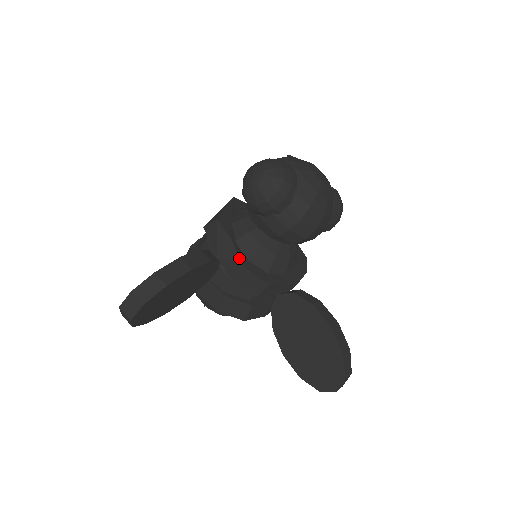
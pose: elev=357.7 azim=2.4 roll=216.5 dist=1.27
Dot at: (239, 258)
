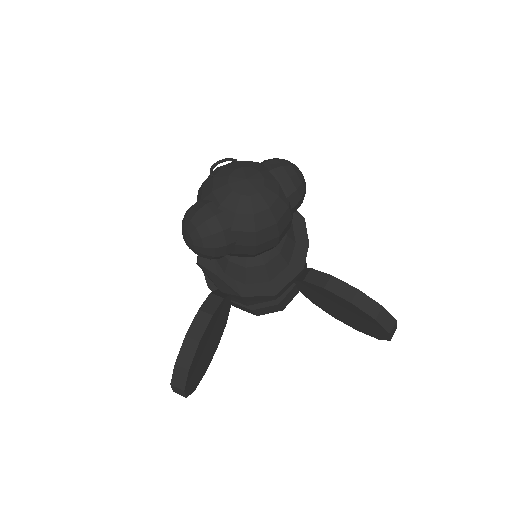
Dot at: (235, 291)
